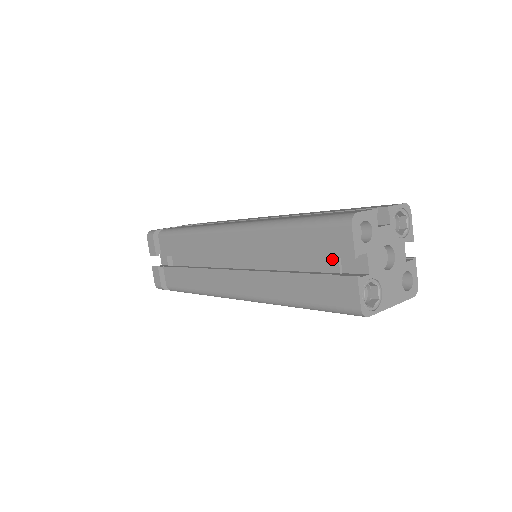
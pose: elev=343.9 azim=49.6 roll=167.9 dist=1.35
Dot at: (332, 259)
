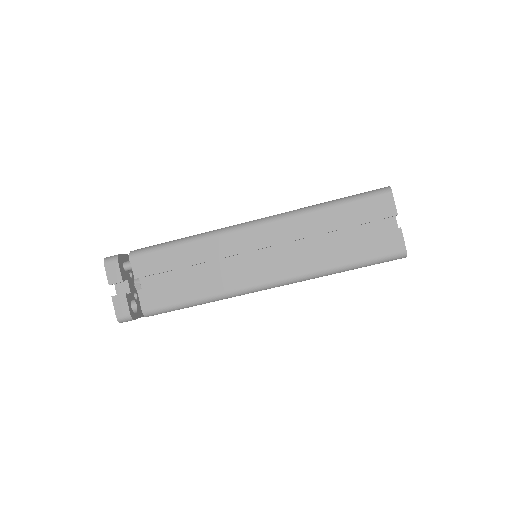
Dot at: (367, 226)
